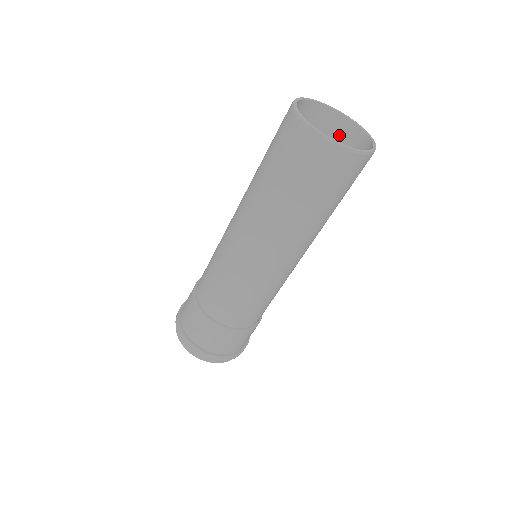
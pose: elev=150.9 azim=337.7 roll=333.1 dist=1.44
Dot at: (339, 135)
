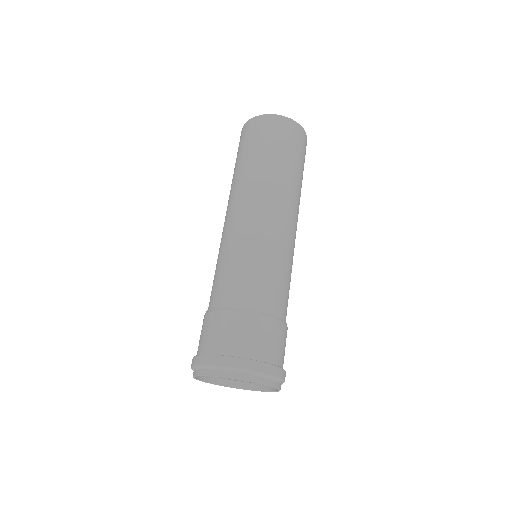
Dot at: occluded
